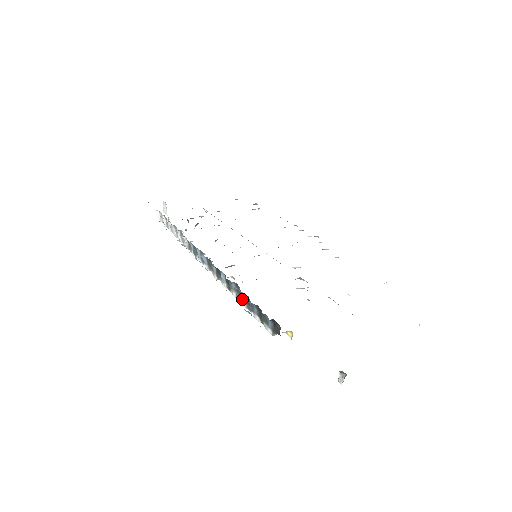
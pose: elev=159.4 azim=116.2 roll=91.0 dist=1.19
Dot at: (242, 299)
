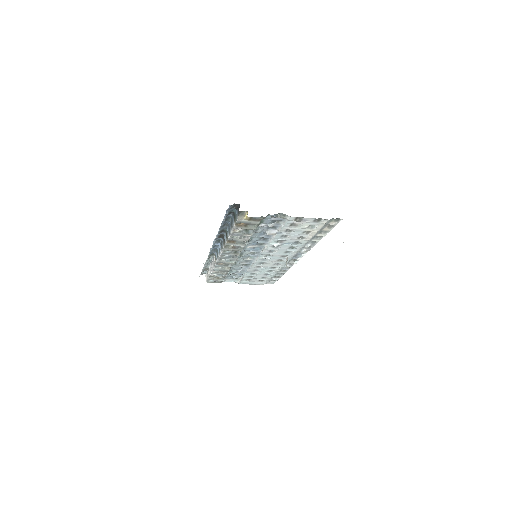
Dot at: (230, 229)
